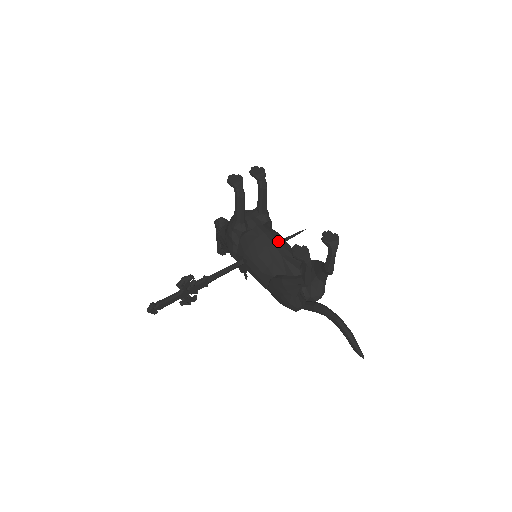
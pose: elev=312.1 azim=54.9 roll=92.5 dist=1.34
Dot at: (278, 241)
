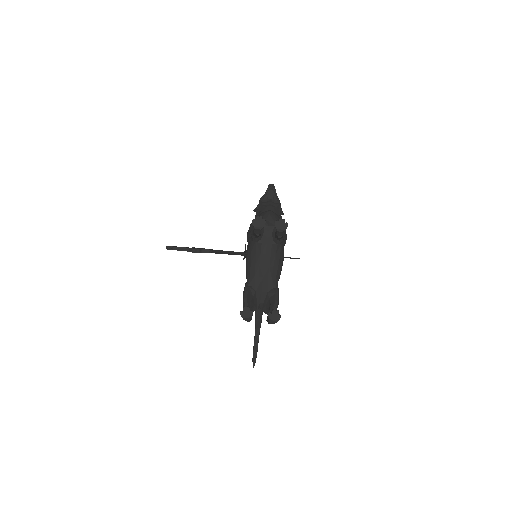
Dot at: (270, 265)
